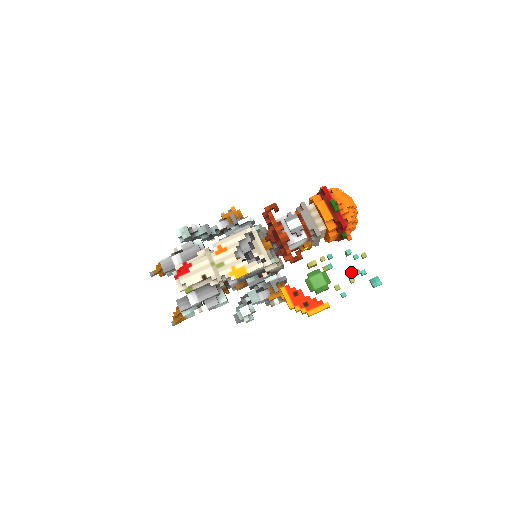
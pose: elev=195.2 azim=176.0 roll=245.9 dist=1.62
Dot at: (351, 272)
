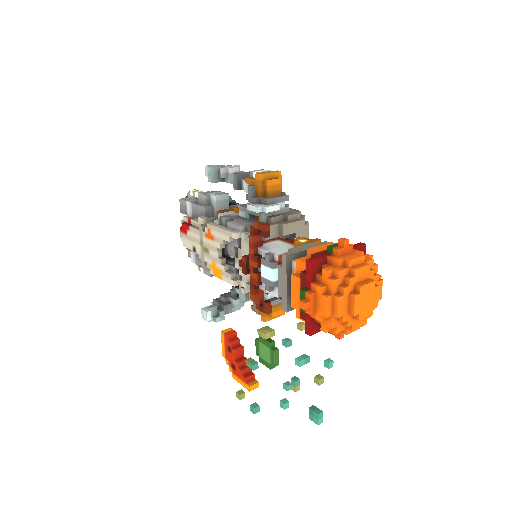
Dot at: (293, 382)
